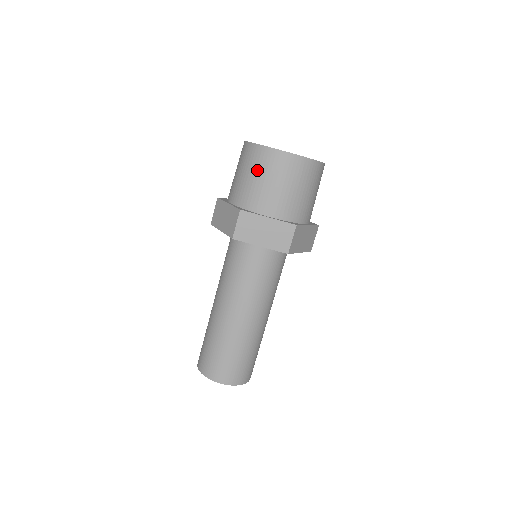
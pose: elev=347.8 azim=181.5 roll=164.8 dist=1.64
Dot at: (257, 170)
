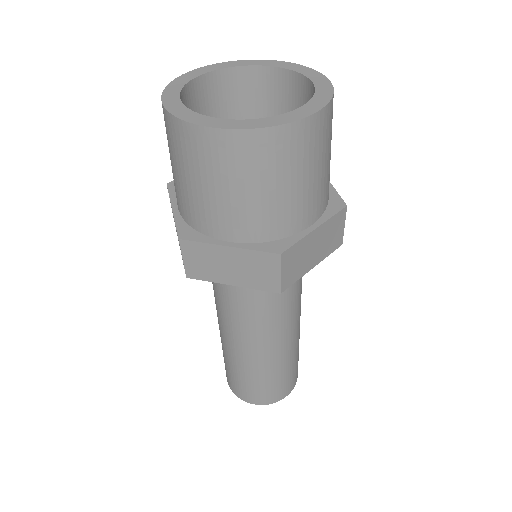
Dot at: (185, 165)
